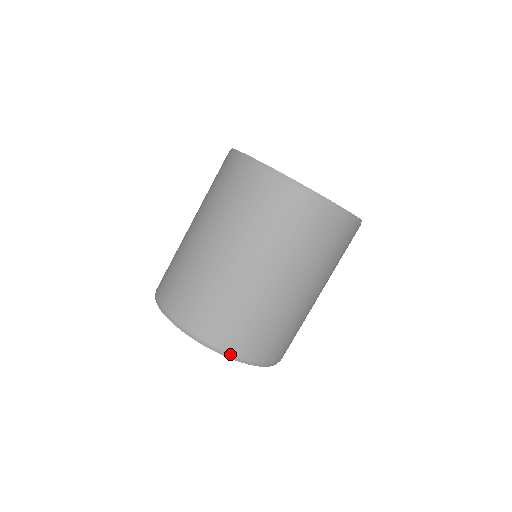
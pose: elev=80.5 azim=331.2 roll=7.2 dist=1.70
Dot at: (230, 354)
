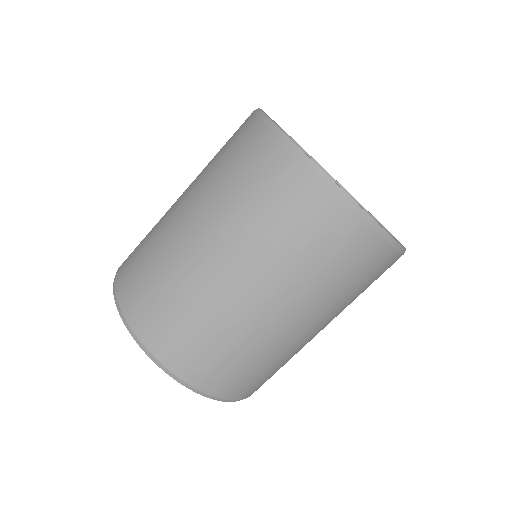
Dot at: (210, 395)
